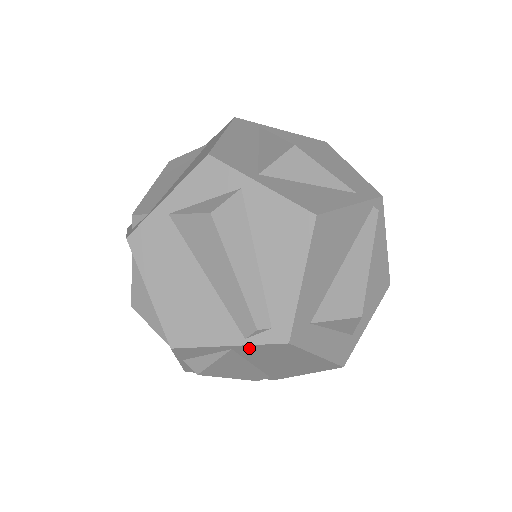
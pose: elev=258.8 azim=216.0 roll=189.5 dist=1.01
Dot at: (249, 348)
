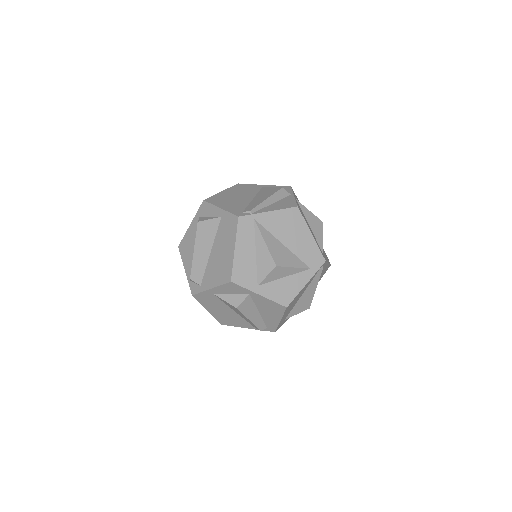
Dot at: occluded
